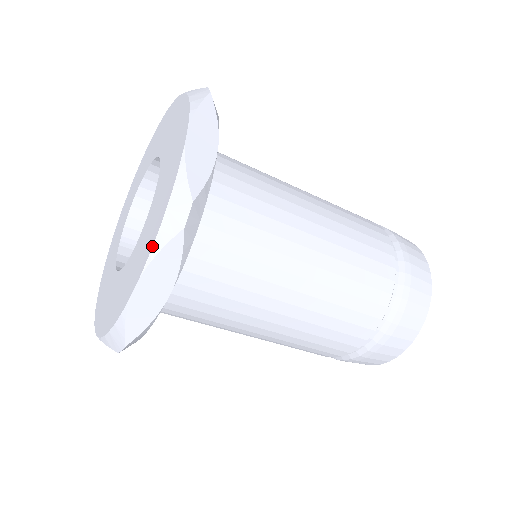
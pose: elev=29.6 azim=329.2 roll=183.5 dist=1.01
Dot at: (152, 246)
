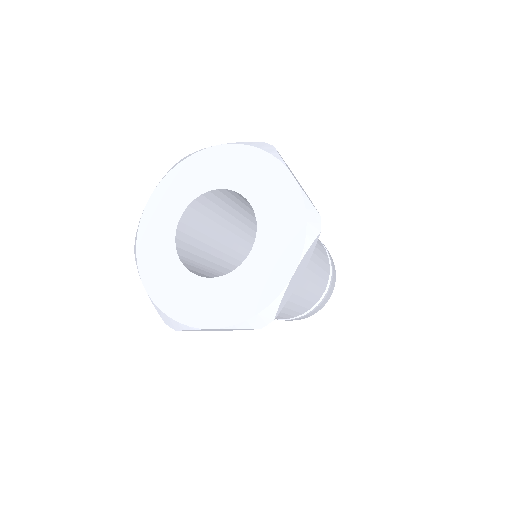
Dot at: (304, 245)
